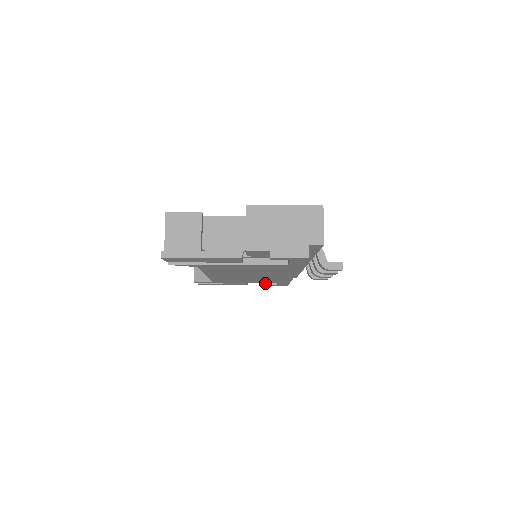
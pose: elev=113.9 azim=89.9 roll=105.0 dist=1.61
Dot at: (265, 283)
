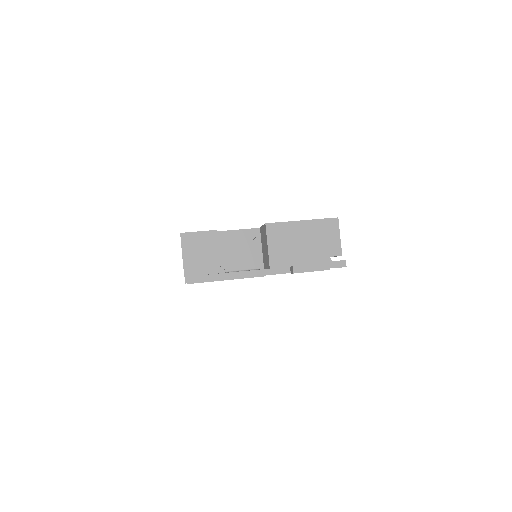
Dot at: occluded
